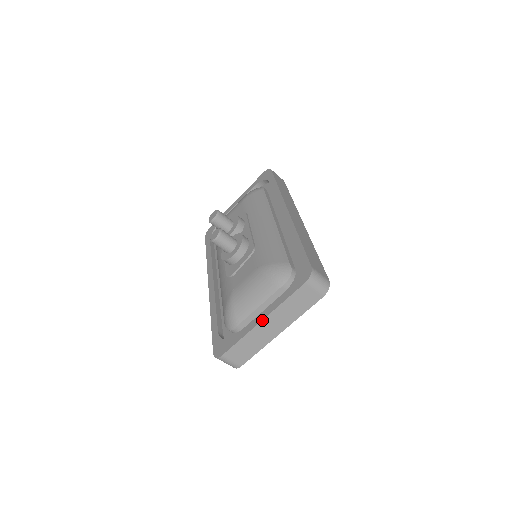
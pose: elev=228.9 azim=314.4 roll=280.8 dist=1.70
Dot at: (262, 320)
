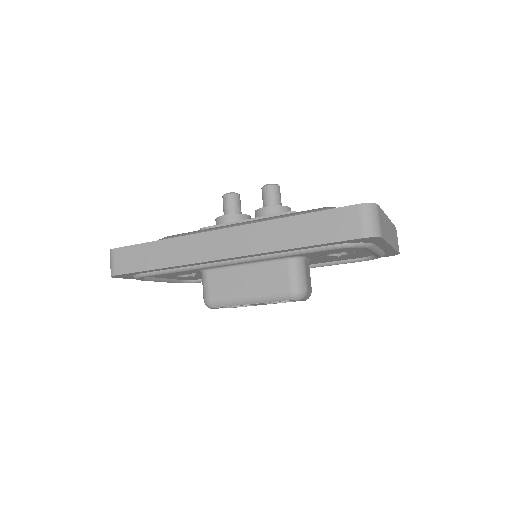
Dot at: occluded
